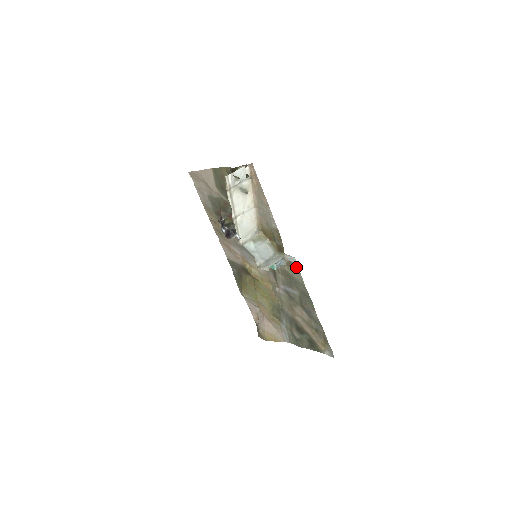
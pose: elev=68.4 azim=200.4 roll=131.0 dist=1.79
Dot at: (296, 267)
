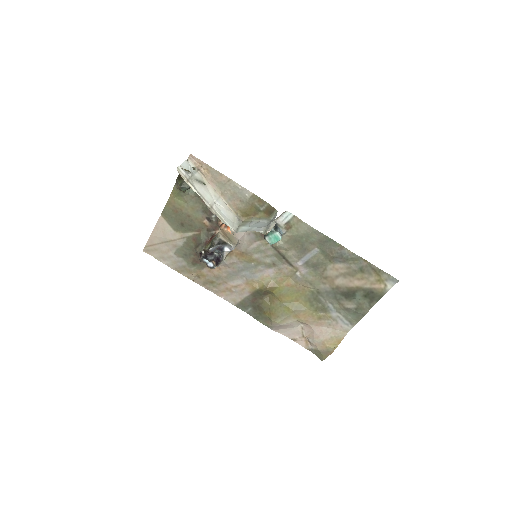
Dot at: (295, 221)
